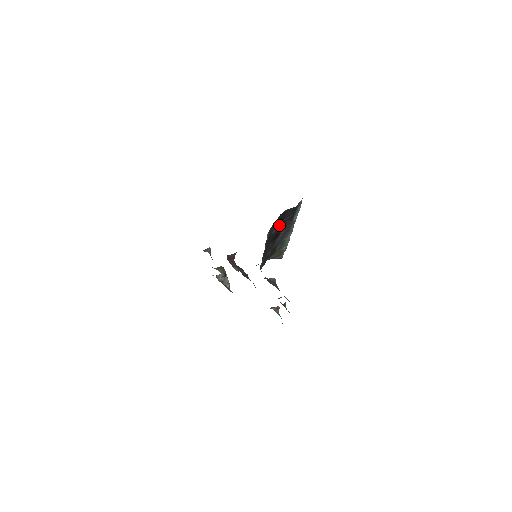
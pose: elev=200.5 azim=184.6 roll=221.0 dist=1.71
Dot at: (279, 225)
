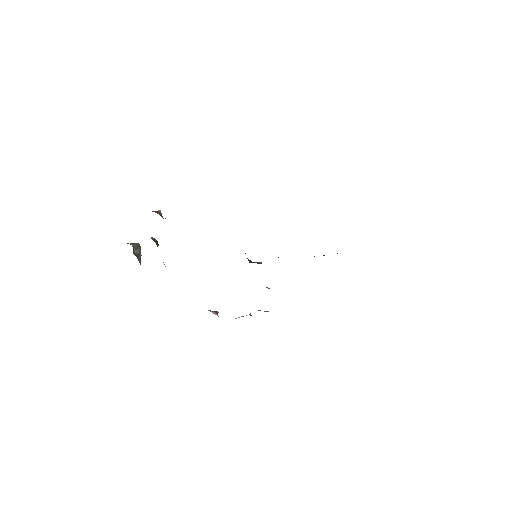
Dot at: occluded
